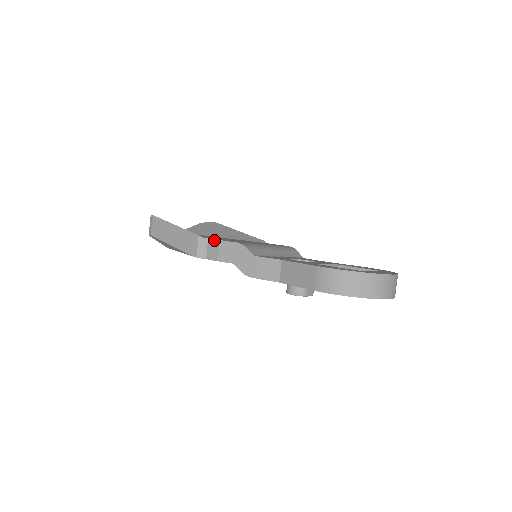
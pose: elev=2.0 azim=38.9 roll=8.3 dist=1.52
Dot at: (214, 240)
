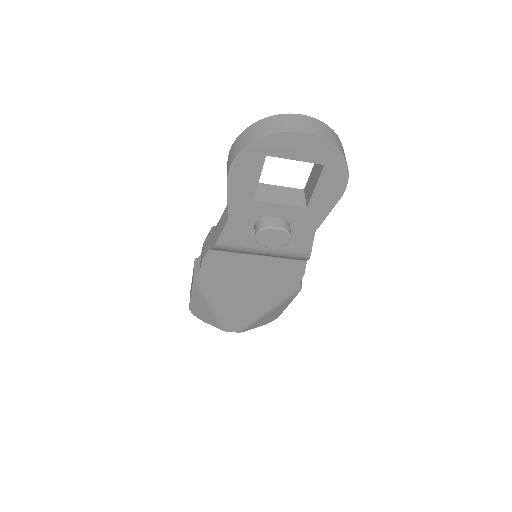
Dot at: occluded
